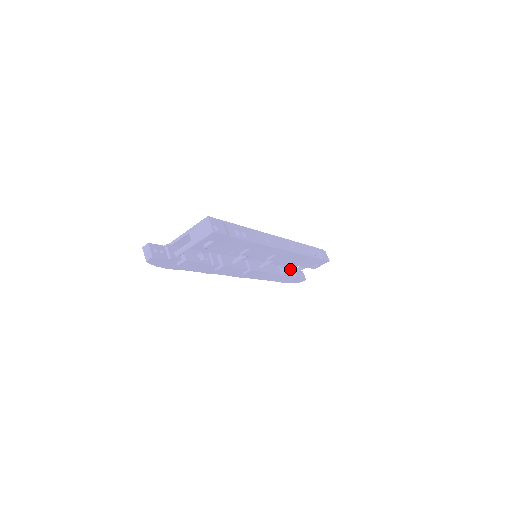
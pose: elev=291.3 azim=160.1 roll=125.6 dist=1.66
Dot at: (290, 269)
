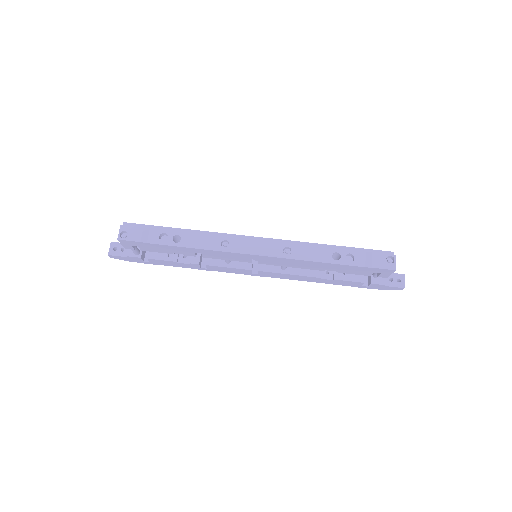
Dot at: occluded
